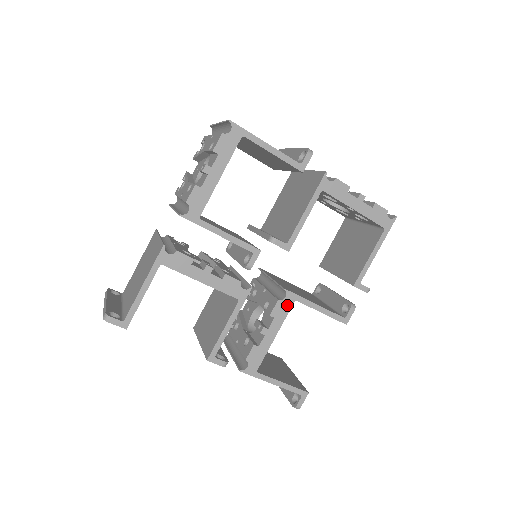
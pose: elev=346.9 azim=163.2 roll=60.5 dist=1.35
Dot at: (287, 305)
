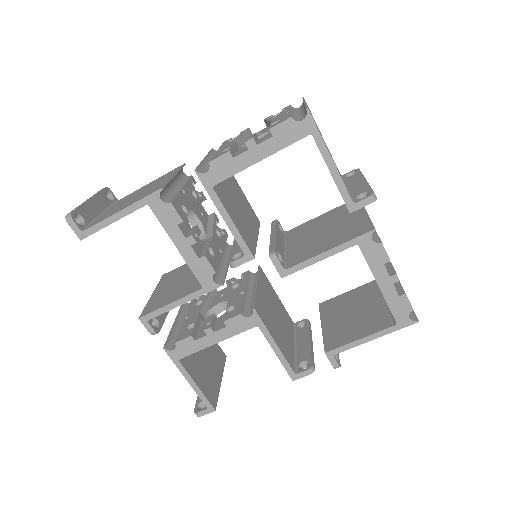
Dot at: (247, 324)
